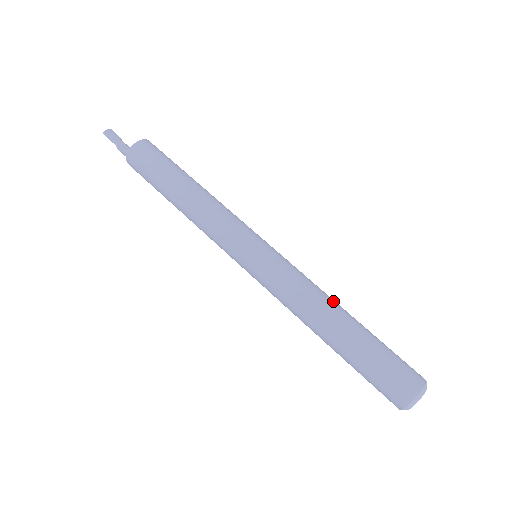
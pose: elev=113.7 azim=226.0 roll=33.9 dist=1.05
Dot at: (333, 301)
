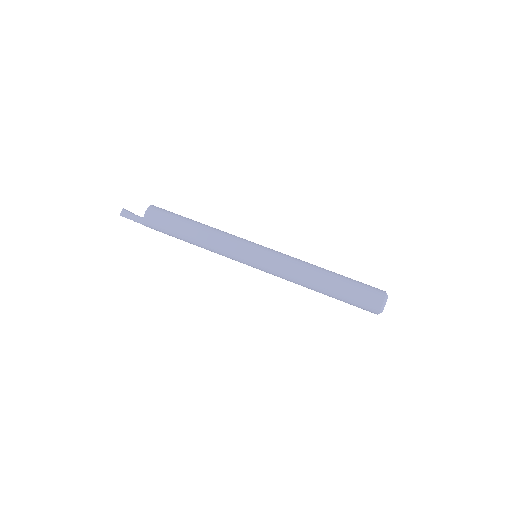
Dot at: (313, 269)
